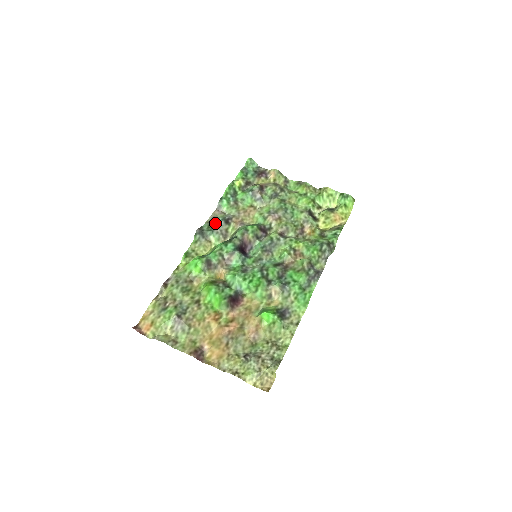
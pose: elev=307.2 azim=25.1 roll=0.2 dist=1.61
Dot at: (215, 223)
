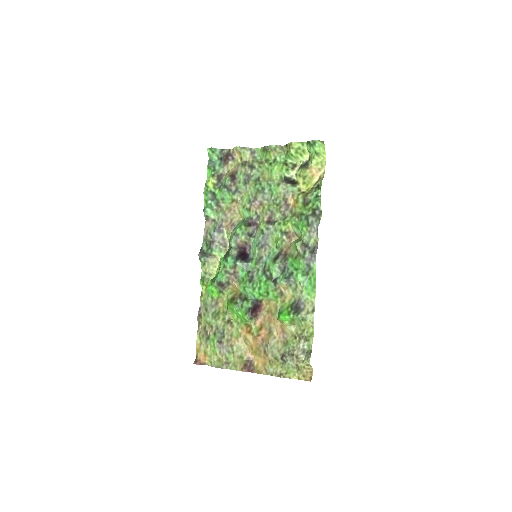
Dot at: (210, 238)
